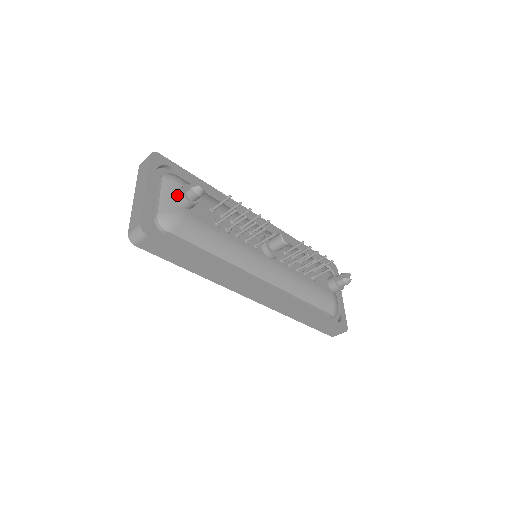
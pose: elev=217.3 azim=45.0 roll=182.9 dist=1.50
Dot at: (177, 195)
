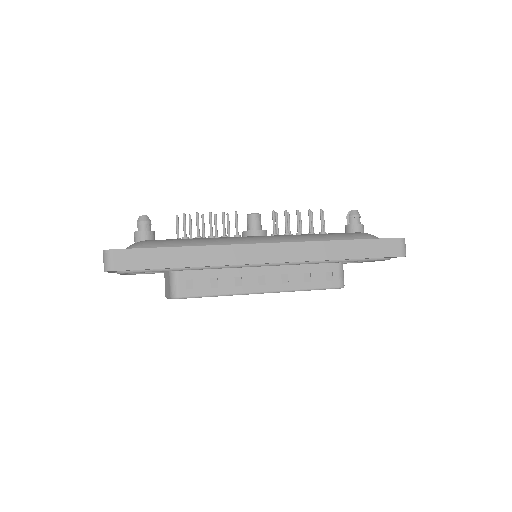
Dot at: (134, 239)
